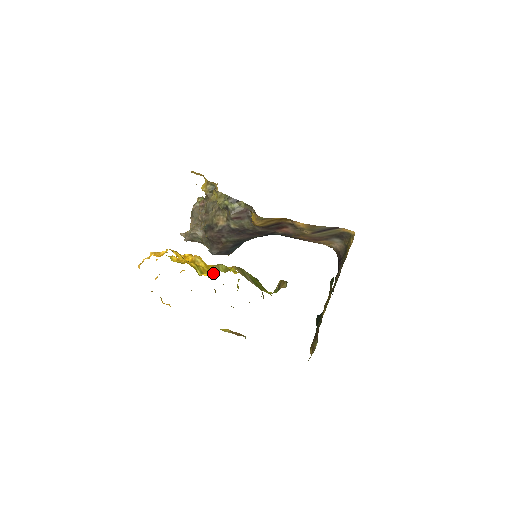
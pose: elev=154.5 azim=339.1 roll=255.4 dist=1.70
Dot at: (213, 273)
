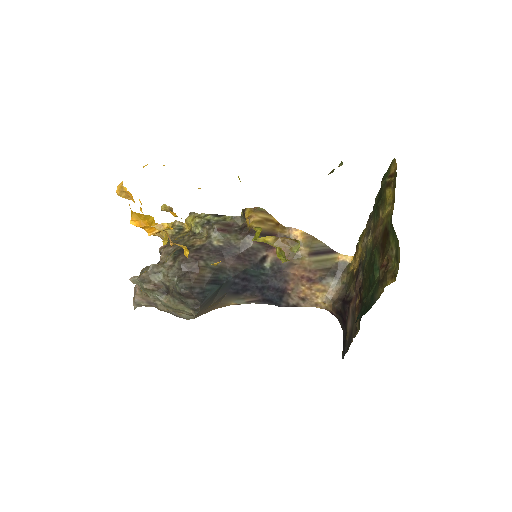
Dot at: occluded
